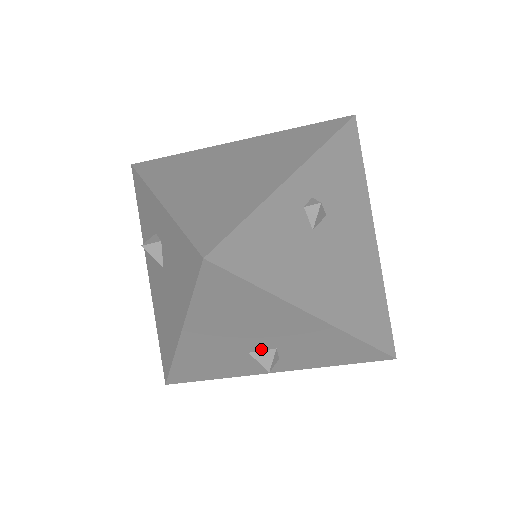
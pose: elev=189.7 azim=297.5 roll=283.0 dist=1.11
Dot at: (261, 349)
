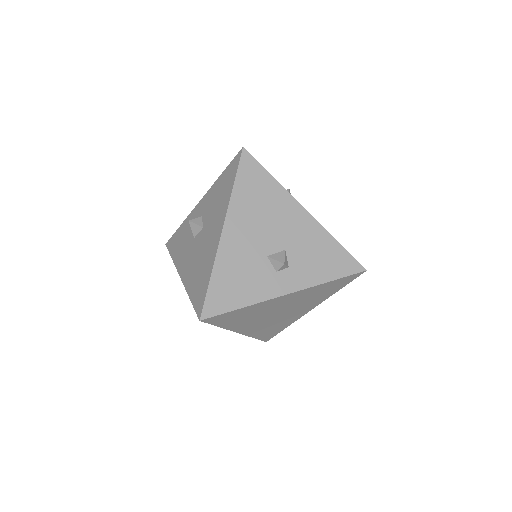
Dot at: (275, 251)
